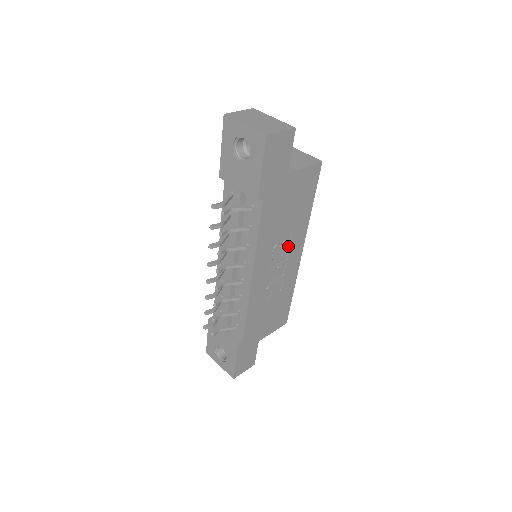
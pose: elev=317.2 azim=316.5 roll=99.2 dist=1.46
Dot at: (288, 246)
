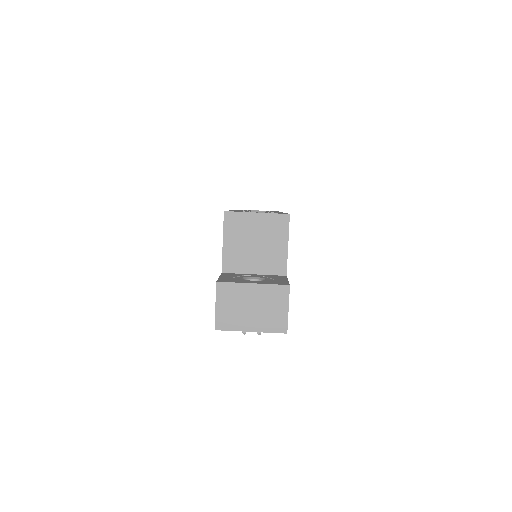
Dot at: occluded
